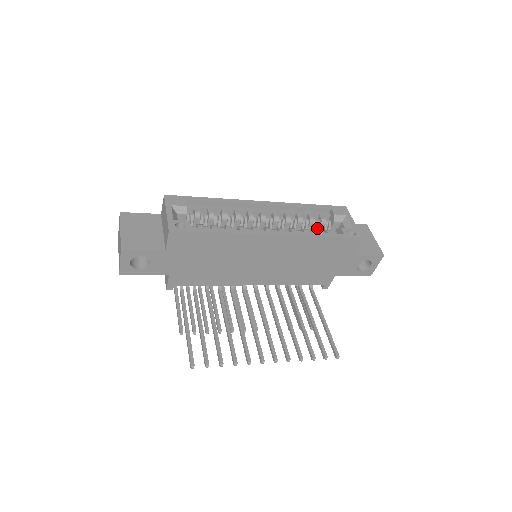
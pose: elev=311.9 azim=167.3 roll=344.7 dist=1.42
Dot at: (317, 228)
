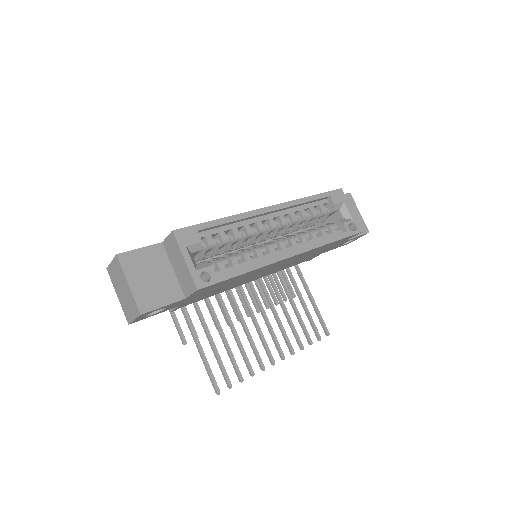
Dot at: (316, 220)
